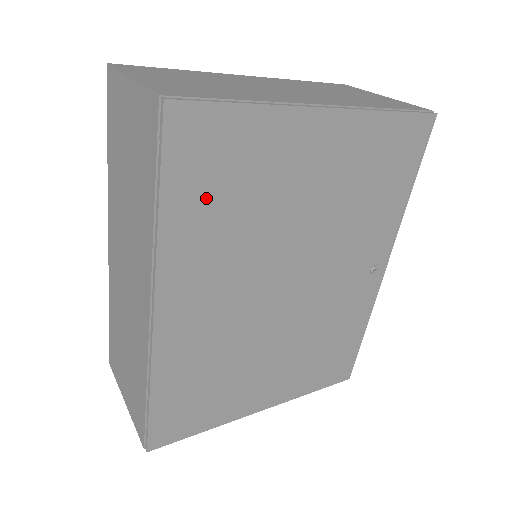
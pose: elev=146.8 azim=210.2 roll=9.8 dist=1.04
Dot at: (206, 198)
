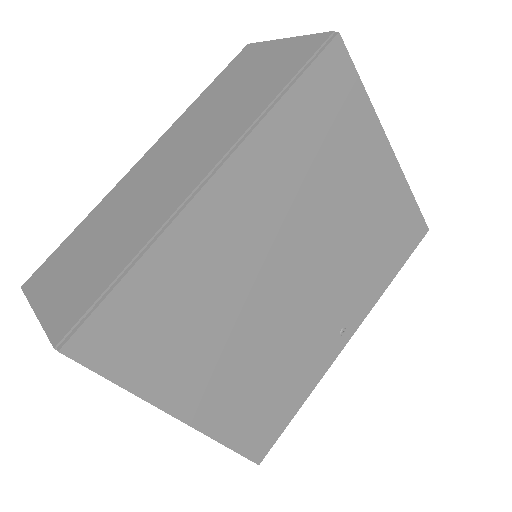
Dot at: (309, 123)
